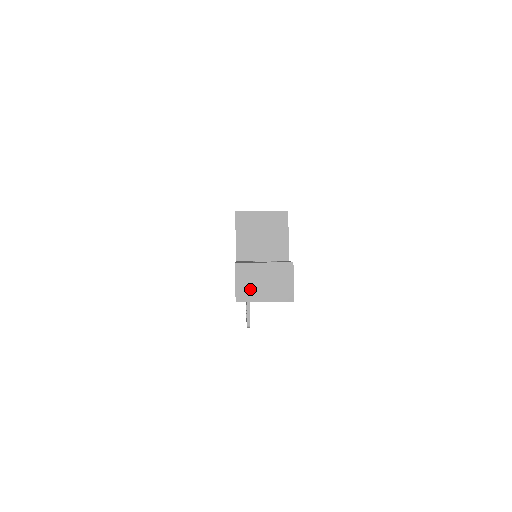
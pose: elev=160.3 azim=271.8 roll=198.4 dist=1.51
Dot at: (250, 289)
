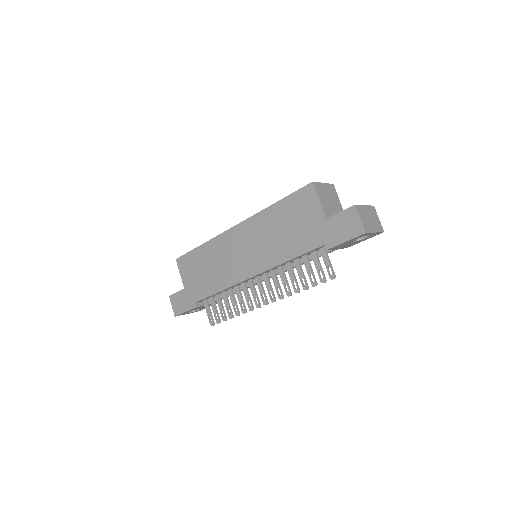
Dot at: (367, 223)
